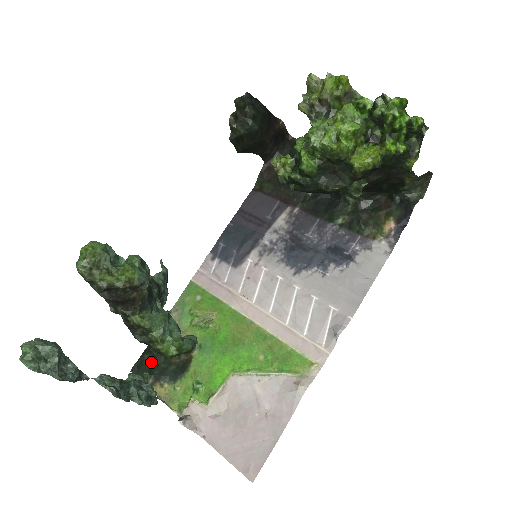
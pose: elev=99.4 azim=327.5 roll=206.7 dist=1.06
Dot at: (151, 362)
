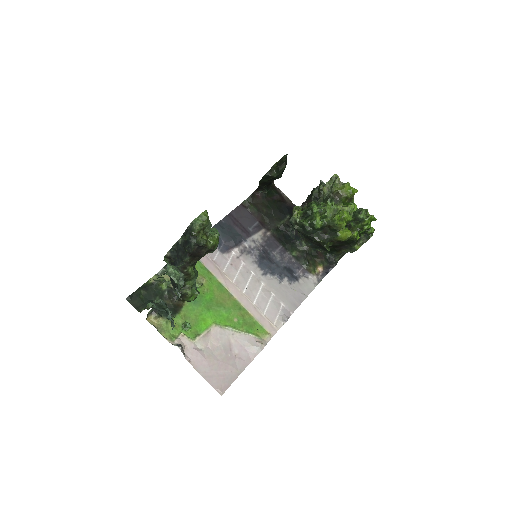
Dot at: (147, 297)
